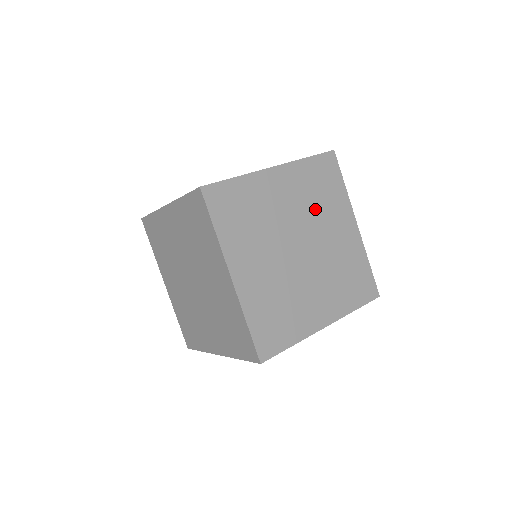
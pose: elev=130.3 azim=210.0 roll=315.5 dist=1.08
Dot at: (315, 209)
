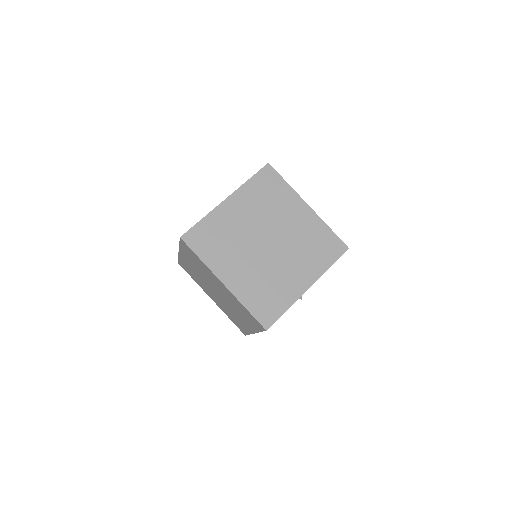
Dot at: (300, 246)
